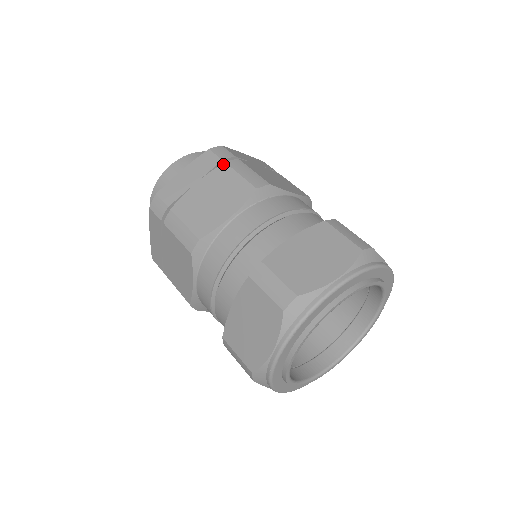
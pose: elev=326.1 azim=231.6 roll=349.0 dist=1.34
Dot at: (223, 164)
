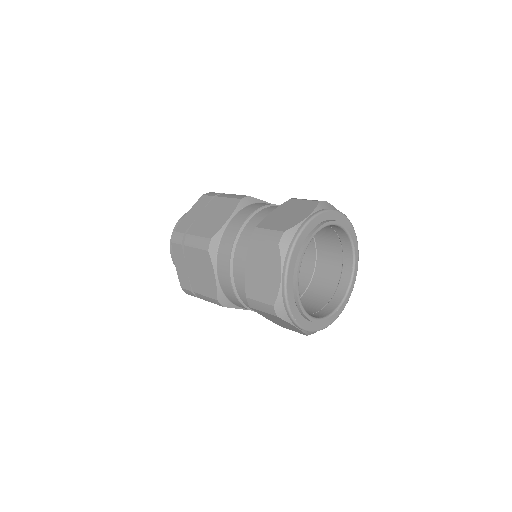
Dot at: (184, 247)
